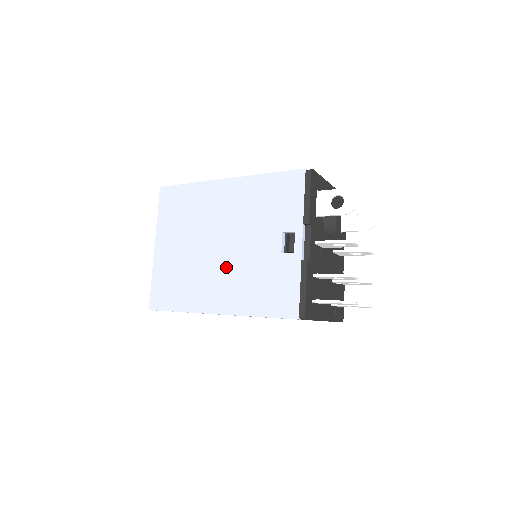
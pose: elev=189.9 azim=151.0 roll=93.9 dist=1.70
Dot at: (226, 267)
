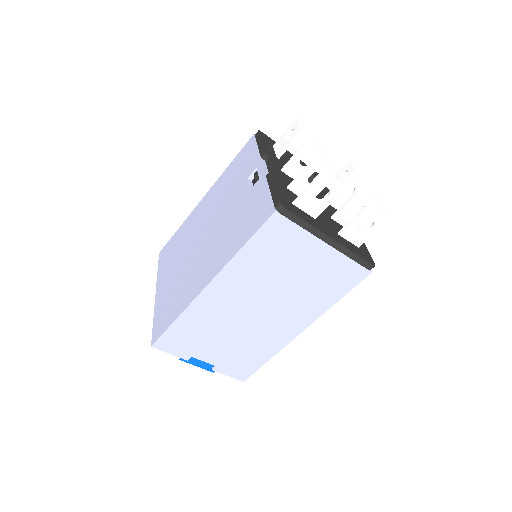
Dot at: (210, 245)
